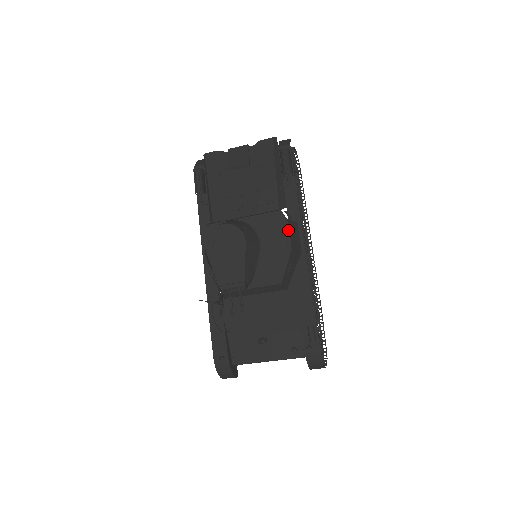
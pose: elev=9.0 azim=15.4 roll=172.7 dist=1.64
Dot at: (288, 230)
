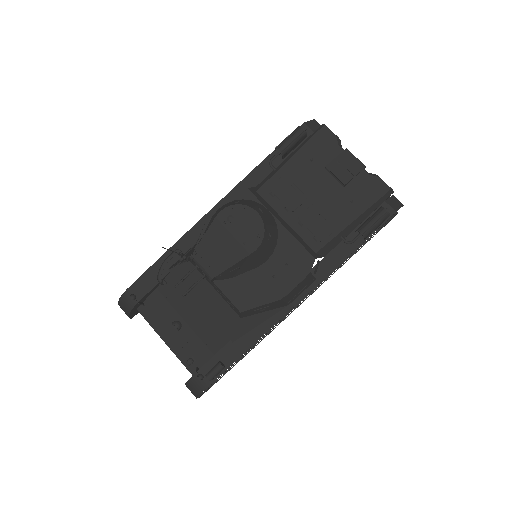
Dot at: (299, 281)
